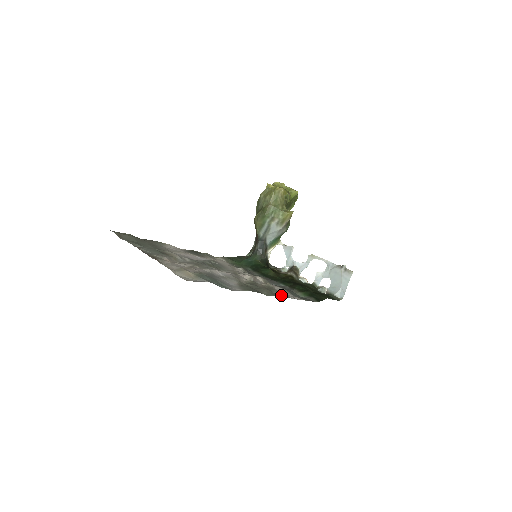
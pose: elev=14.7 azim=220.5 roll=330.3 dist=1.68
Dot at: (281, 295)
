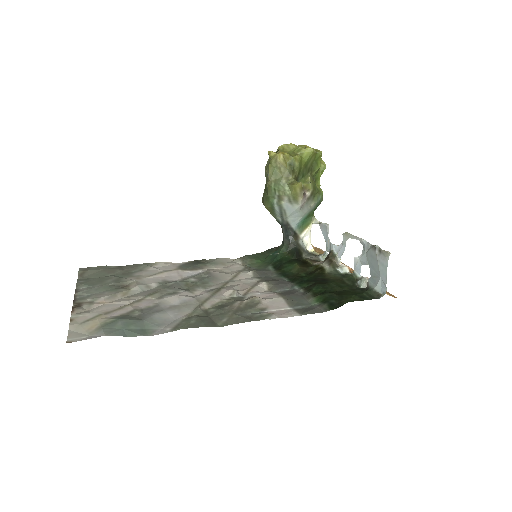
Dot at: (255, 317)
